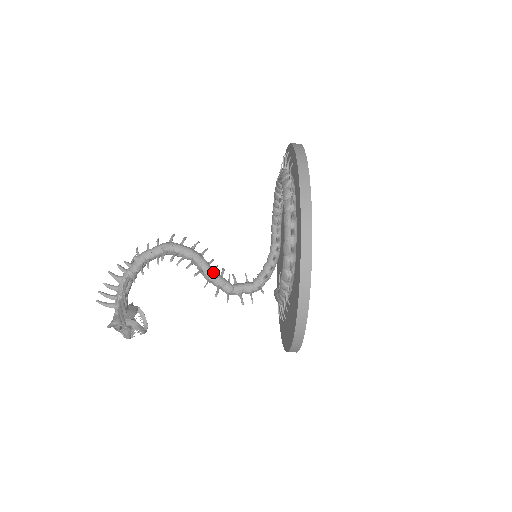
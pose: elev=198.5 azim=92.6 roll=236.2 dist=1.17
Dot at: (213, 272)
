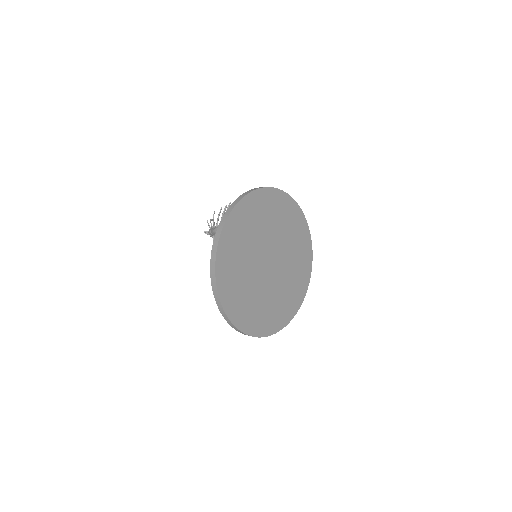
Dot at: occluded
